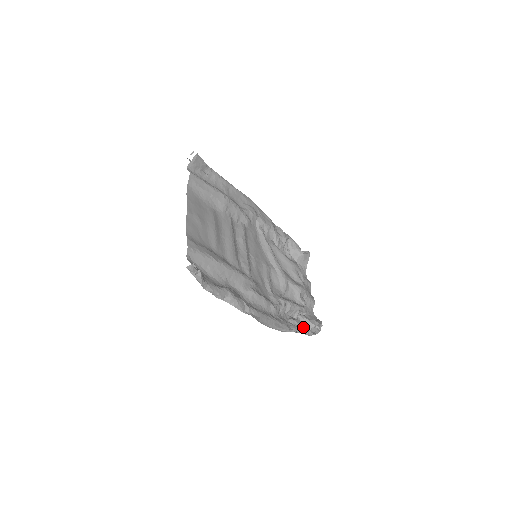
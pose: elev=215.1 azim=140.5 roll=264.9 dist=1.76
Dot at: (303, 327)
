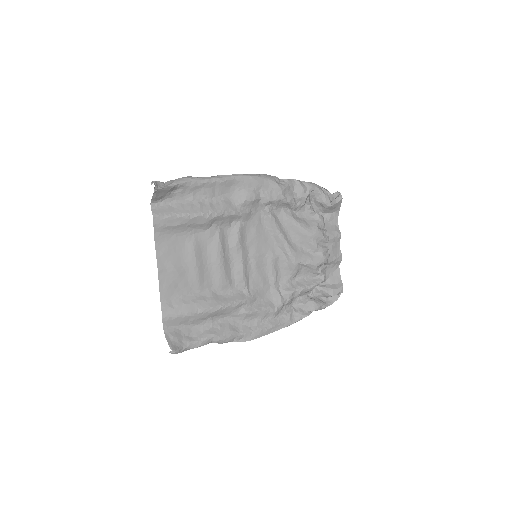
Dot at: (312, 310)
